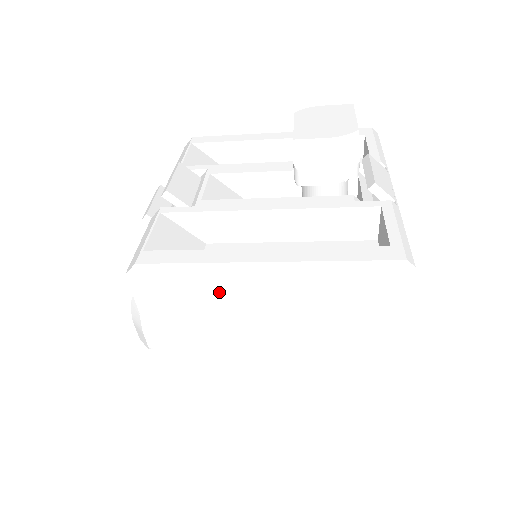
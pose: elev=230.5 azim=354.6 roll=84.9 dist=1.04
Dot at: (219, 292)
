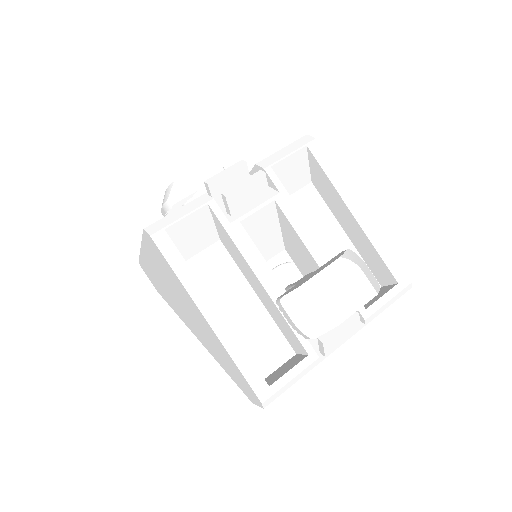
Dot at: (181, 290)
